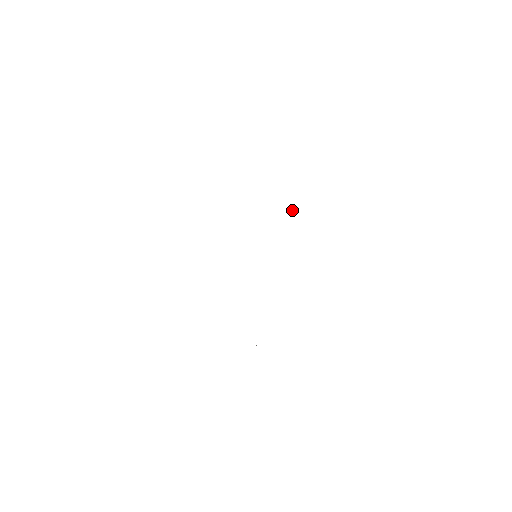
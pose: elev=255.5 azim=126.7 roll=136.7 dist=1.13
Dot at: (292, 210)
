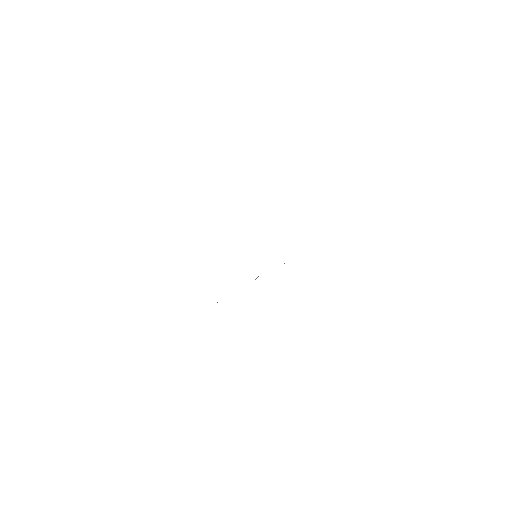
Dot at: occluded
